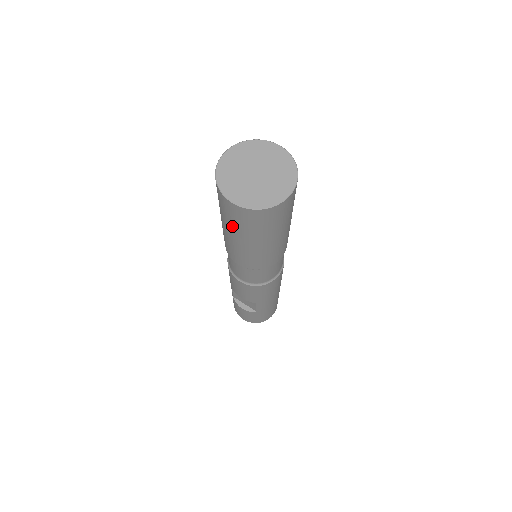
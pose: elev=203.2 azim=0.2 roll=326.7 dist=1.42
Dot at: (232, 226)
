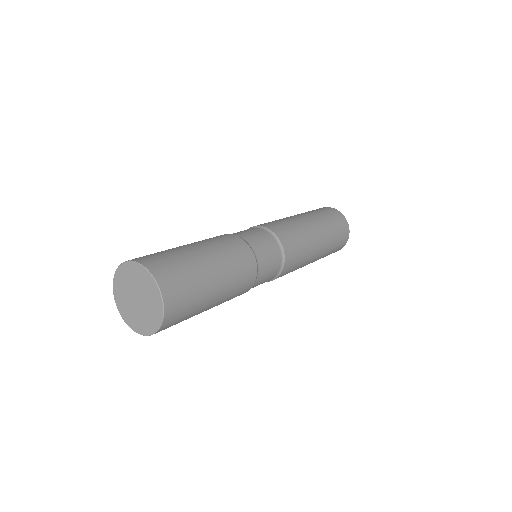
Dot at: occluded
